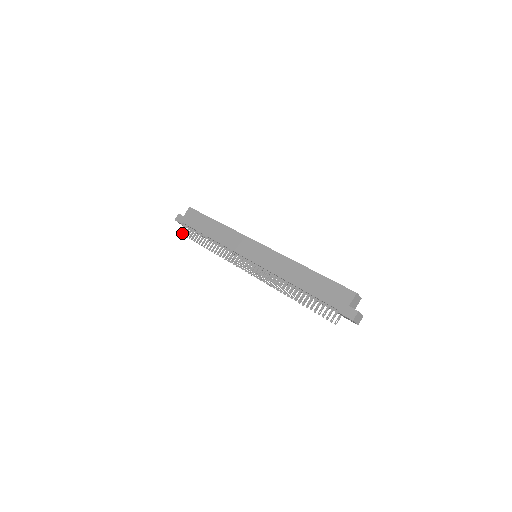
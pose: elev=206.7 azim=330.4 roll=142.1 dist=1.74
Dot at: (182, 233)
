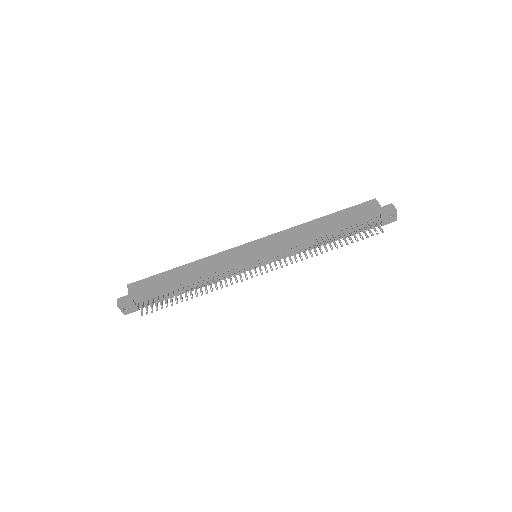
Dot at: (142, 306)
